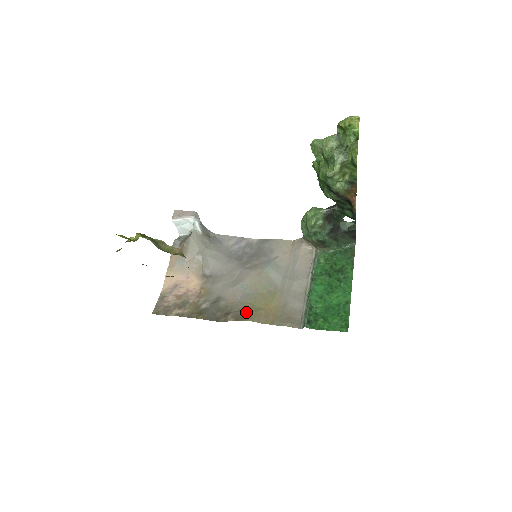
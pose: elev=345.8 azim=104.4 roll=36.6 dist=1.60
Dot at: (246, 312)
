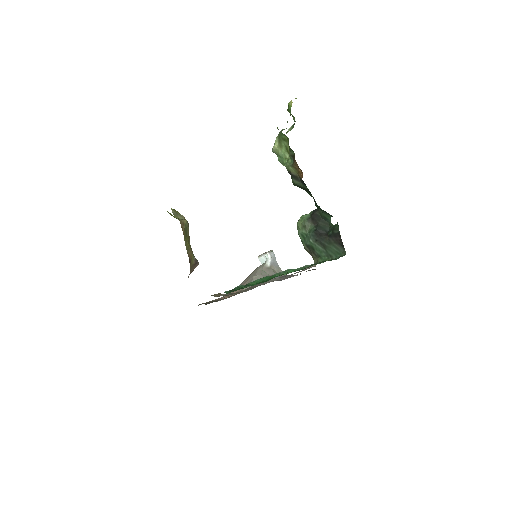
Dot at: occluded
